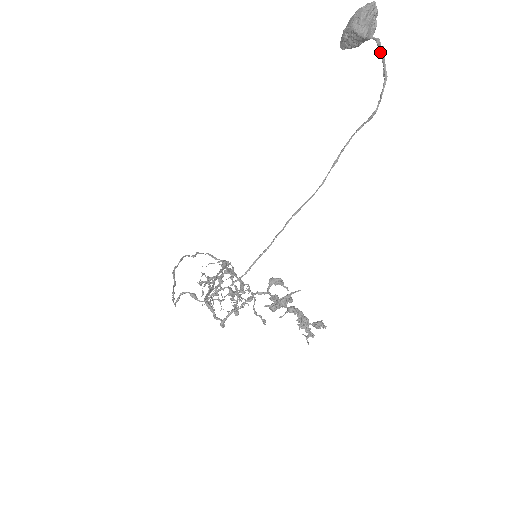
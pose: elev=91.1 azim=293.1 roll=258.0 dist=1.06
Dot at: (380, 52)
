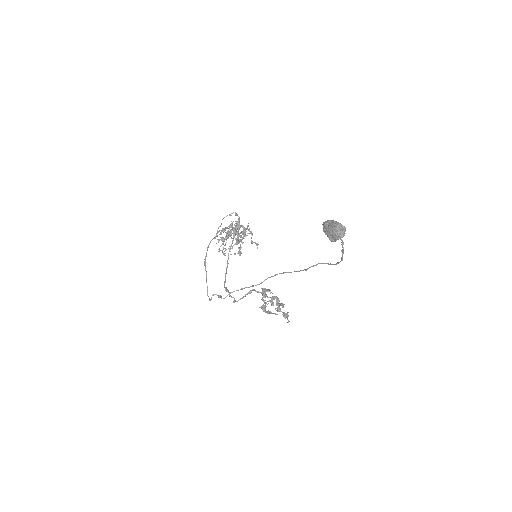
Dot at: (342, 250)
